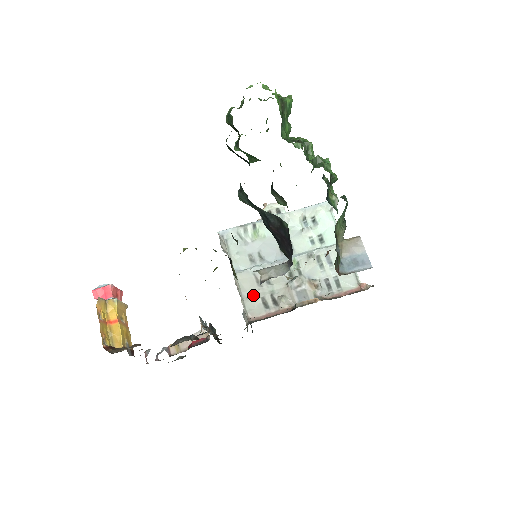
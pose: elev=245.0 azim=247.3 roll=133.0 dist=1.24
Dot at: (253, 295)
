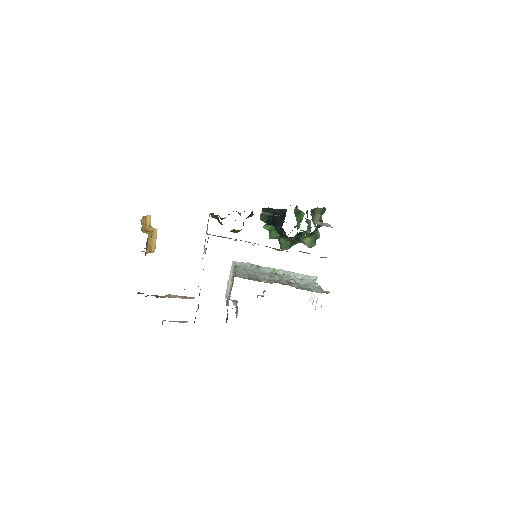
Dot at: (244, 275)
